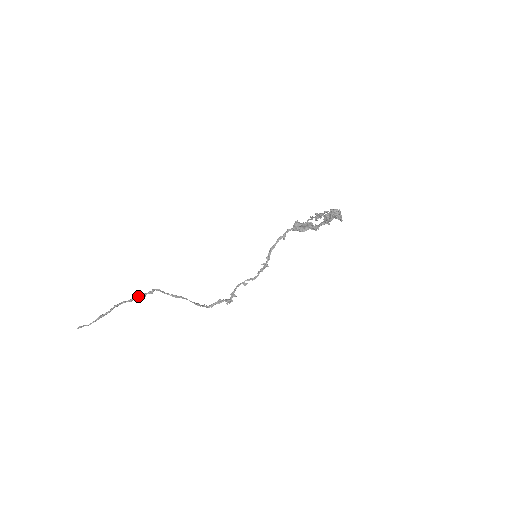
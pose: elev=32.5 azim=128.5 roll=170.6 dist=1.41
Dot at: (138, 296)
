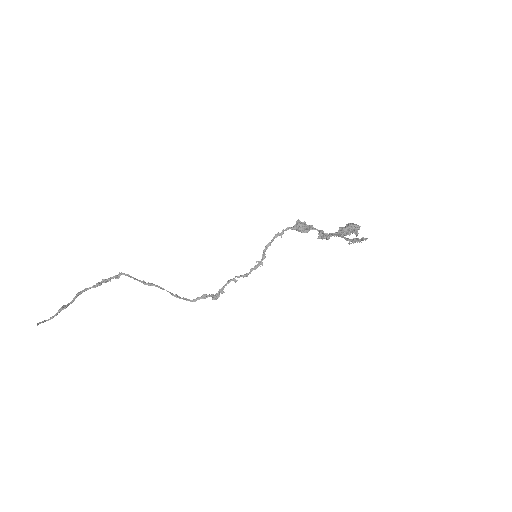
Dot at: (103, 281)
